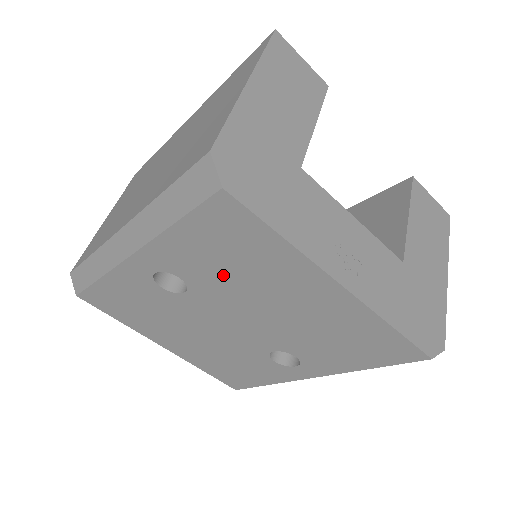
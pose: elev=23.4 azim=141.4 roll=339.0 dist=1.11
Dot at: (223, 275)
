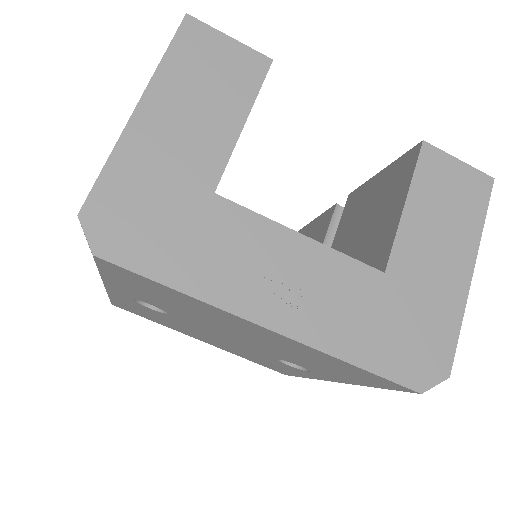
Dot at: (175, 308)
